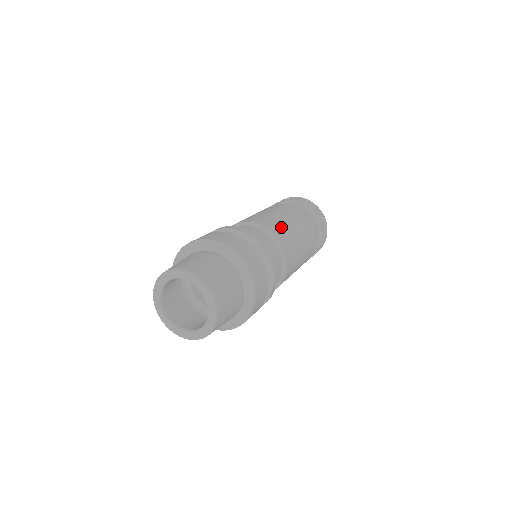
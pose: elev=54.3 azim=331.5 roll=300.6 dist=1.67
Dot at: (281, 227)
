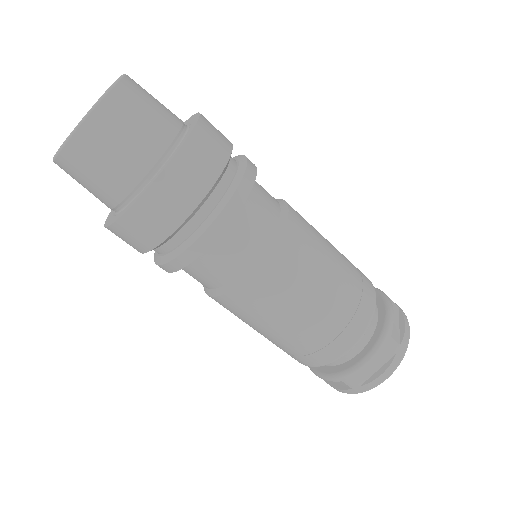
Dot at: occluded
